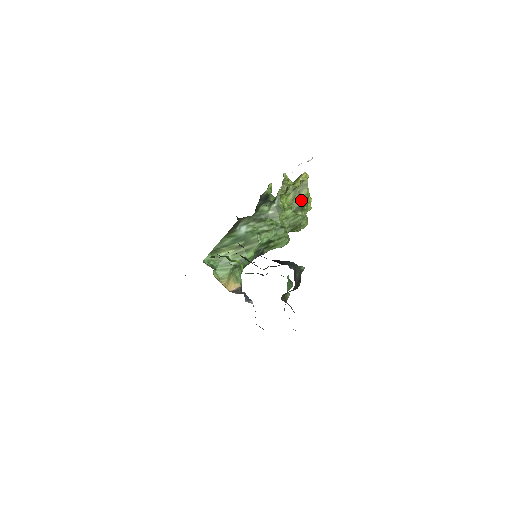
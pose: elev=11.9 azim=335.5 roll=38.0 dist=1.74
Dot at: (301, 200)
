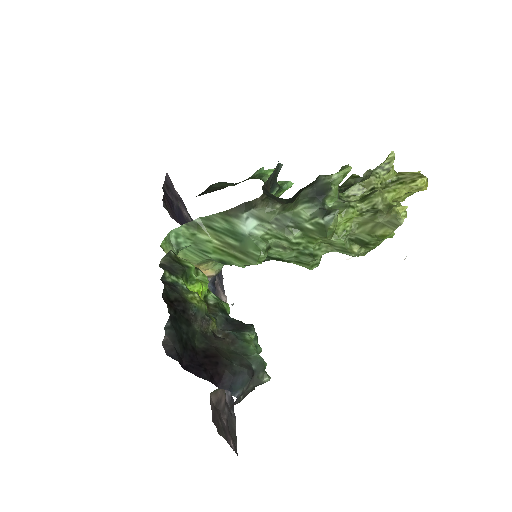
Dot at: (371, 236)
